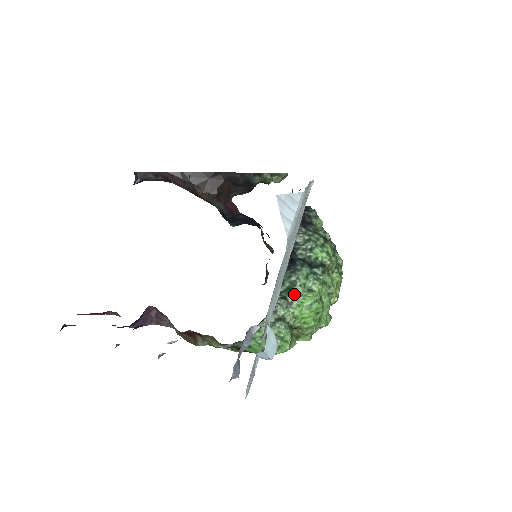
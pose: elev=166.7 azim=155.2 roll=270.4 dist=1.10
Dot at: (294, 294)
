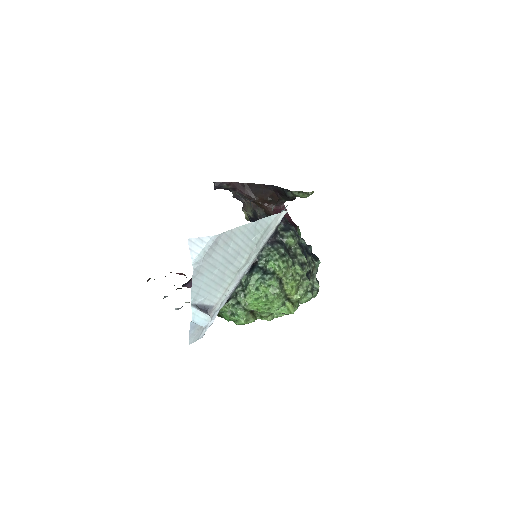
Dot at: (247, 290)
